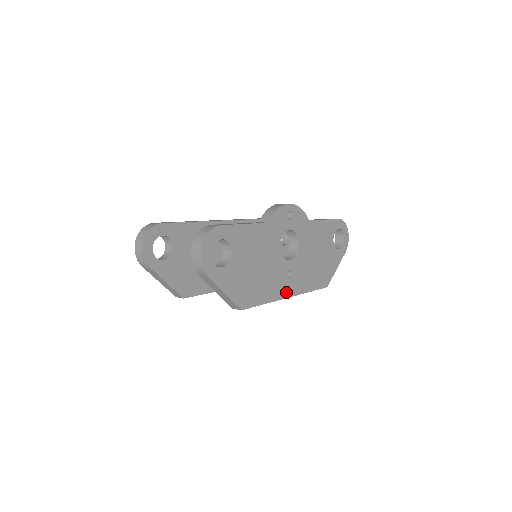
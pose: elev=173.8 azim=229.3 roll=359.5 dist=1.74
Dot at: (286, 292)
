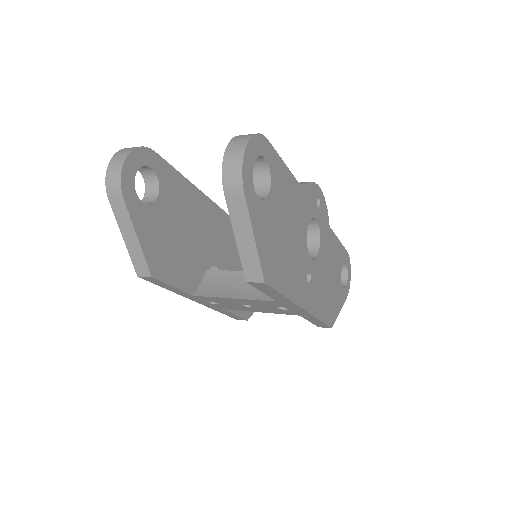
Dot at: (303, 299)
